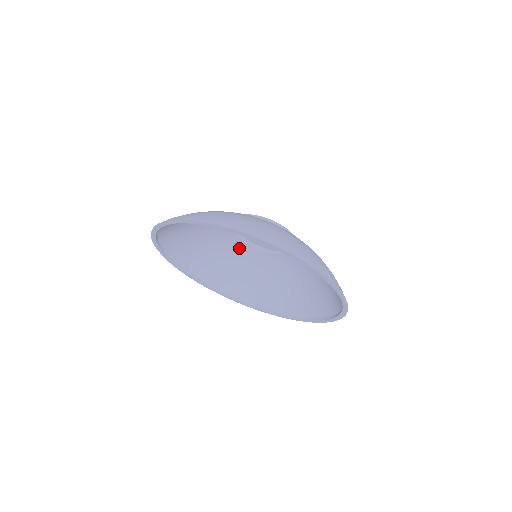
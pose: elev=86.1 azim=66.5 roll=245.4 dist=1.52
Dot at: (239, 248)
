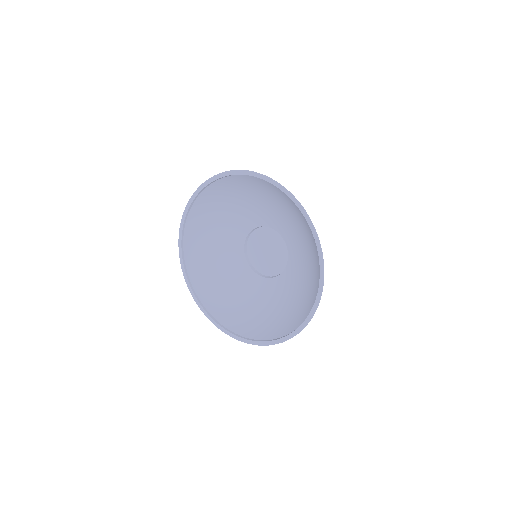
Dot at: (234, 250)
